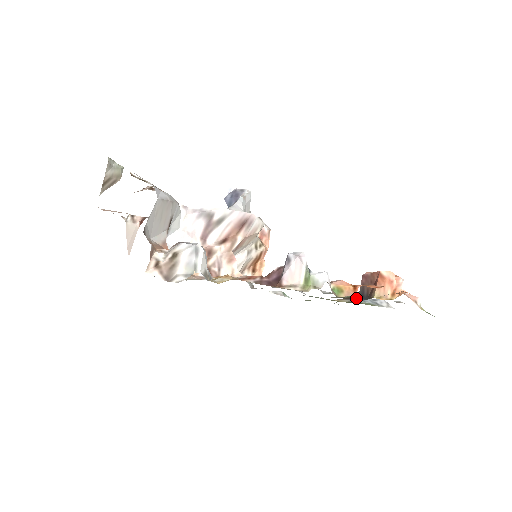
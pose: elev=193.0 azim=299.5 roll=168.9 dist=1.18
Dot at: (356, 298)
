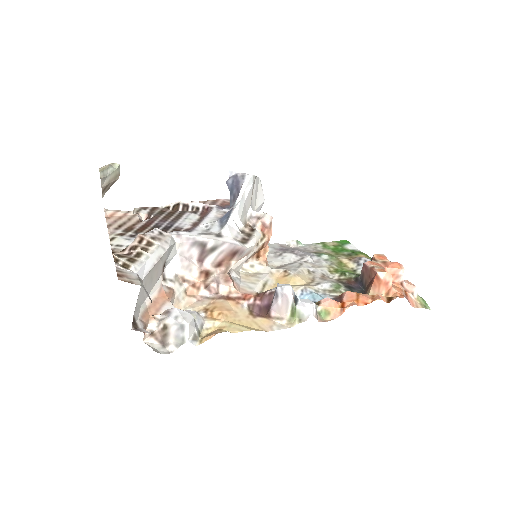
Dot at: (356, 283)
